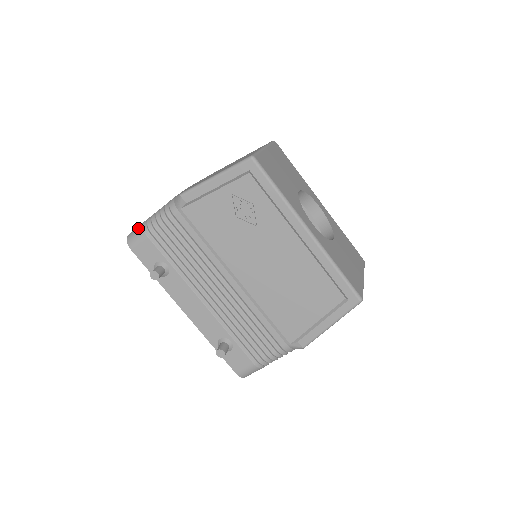
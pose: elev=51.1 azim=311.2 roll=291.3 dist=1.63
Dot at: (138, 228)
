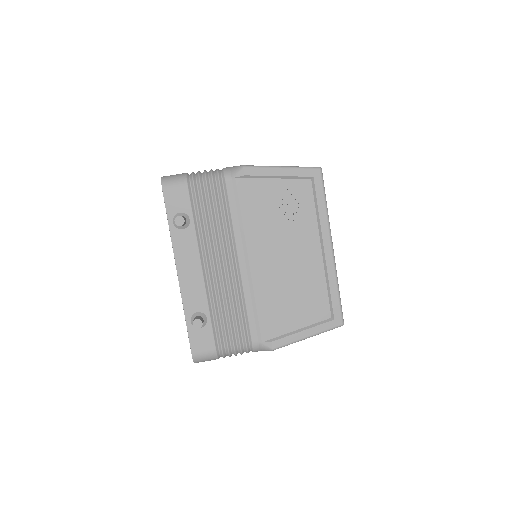
Dot at: (179, 175)
